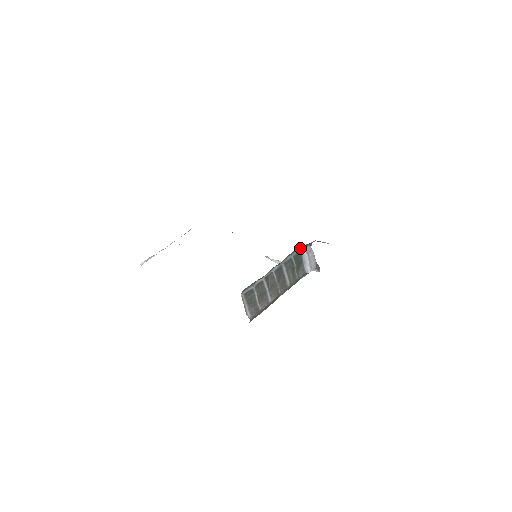
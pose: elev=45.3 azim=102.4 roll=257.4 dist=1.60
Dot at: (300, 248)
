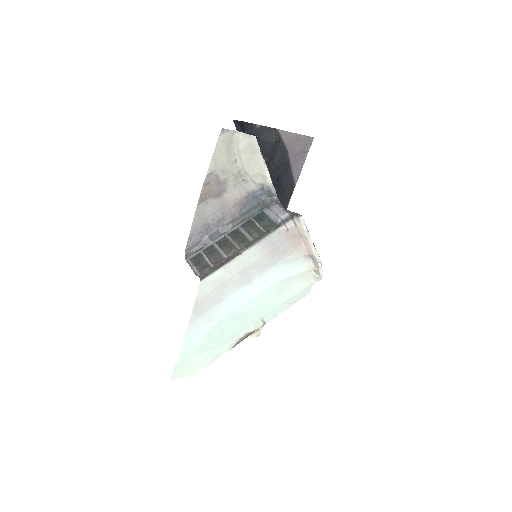
Dot at: (261, 210)
